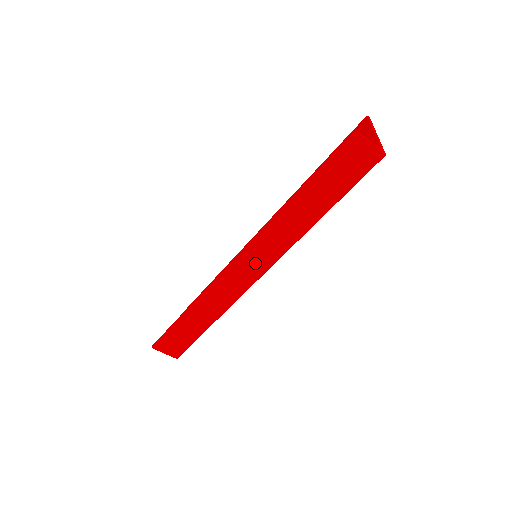
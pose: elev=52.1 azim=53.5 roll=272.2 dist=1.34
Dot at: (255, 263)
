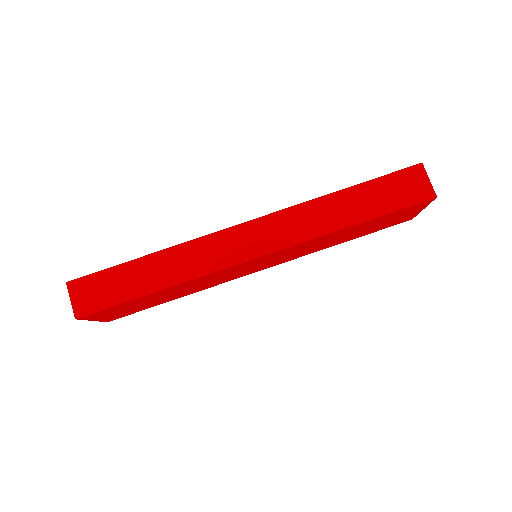
Dot at: (263, 237)
